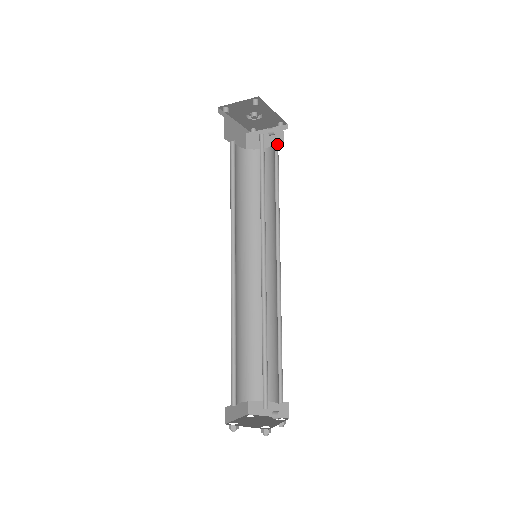
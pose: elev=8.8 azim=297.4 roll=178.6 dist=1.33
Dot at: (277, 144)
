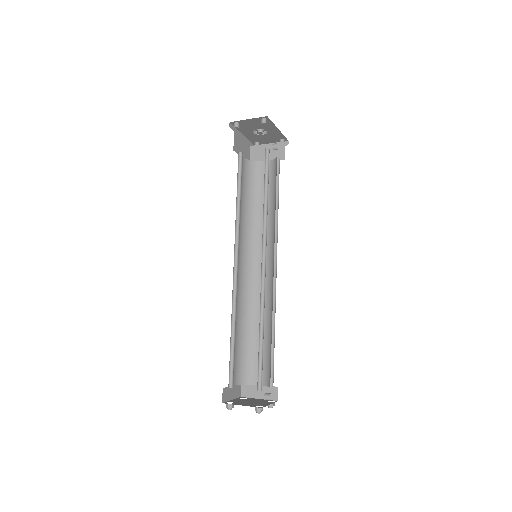
Dot at: (279, 158)
